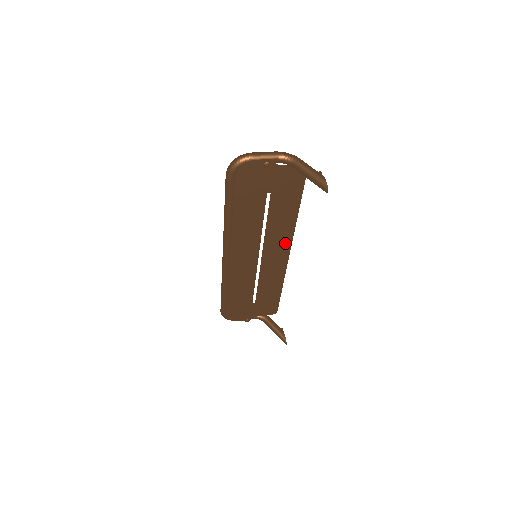
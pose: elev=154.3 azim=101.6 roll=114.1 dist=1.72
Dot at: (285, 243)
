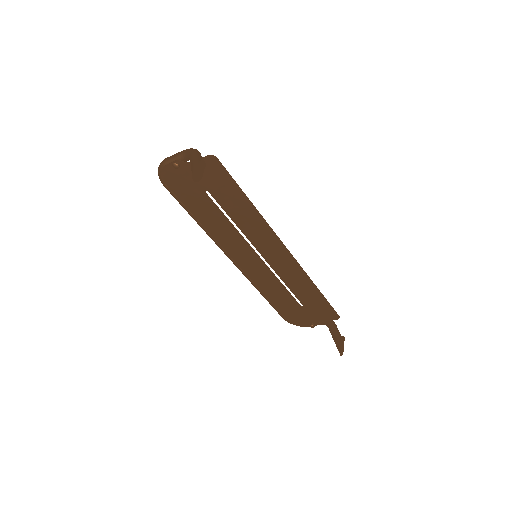
Dot at: (271, 239)
